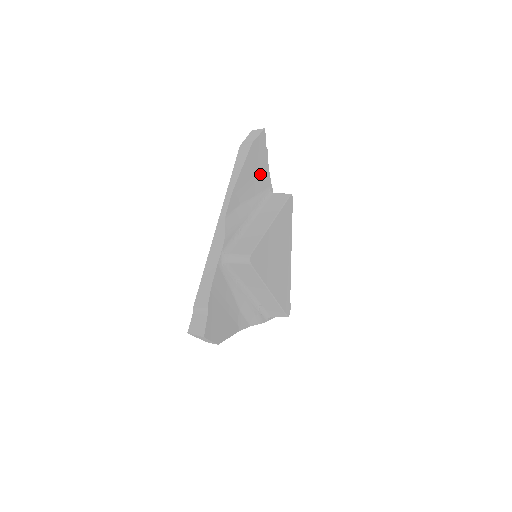
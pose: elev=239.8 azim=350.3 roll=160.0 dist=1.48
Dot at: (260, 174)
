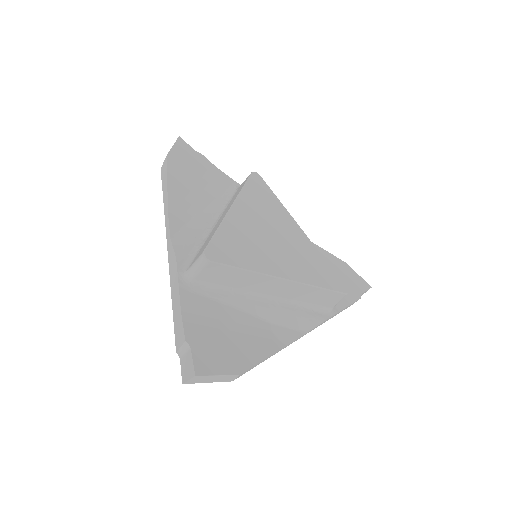
Dot at: (207, 179)
